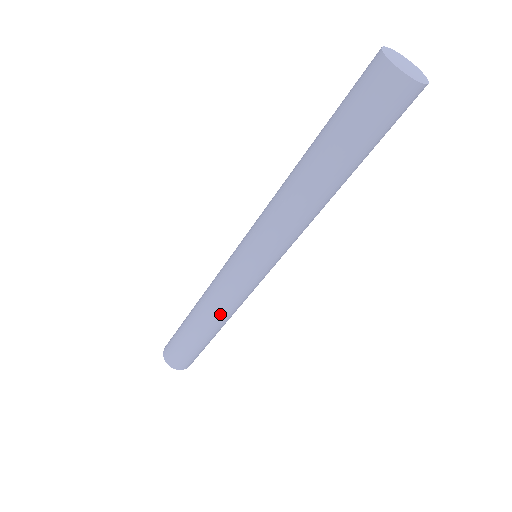
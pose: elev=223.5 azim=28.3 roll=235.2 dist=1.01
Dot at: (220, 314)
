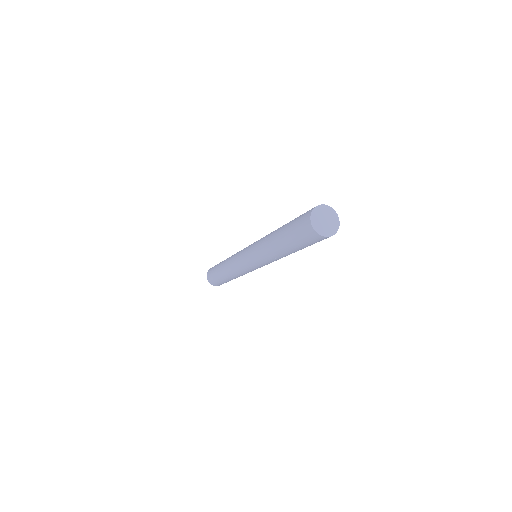
Dot at: (234, 274)
